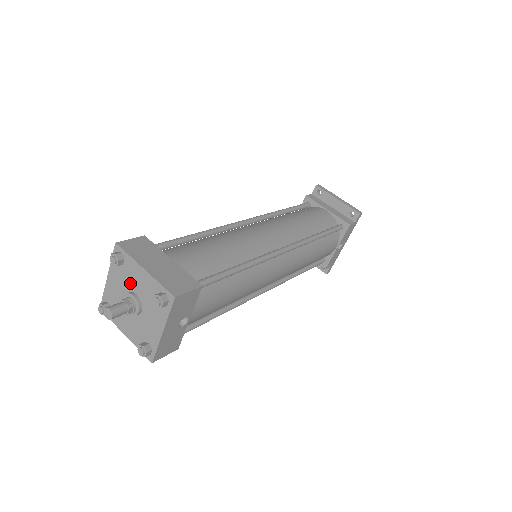
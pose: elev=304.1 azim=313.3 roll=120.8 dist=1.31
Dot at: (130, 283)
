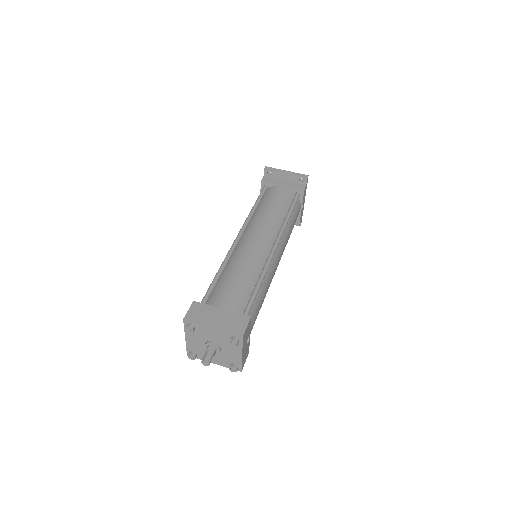
Dot at: (205, 337)
